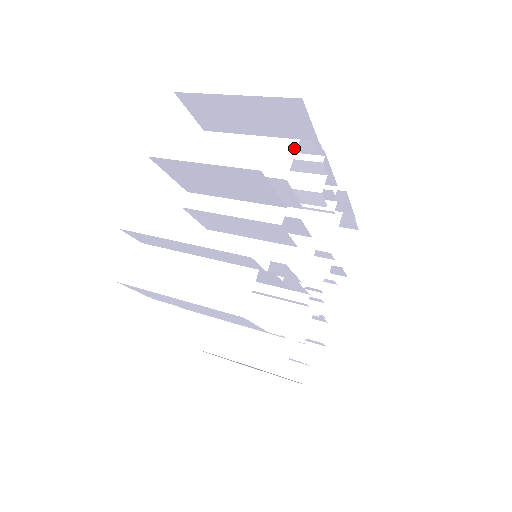
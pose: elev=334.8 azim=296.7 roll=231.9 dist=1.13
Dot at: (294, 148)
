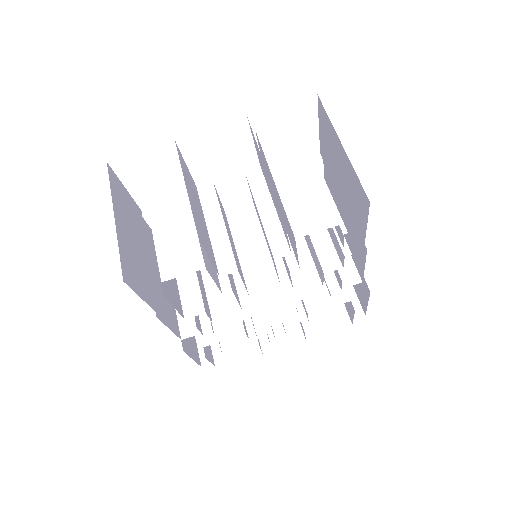
Dot at: (328, 225)
